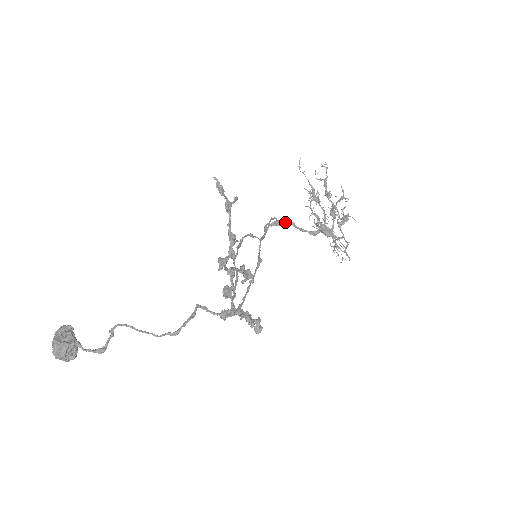
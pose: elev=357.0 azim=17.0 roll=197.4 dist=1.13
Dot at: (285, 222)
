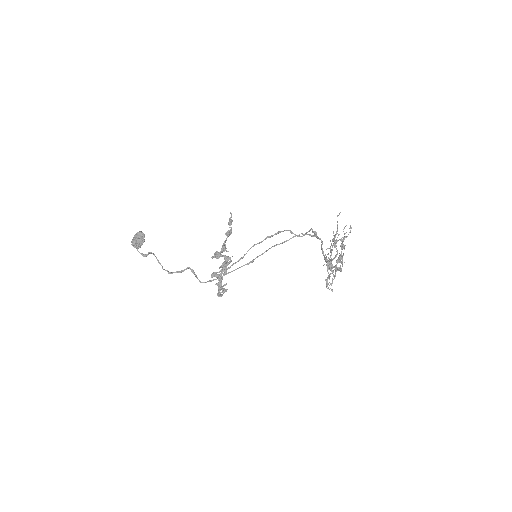
Dot at: (318, 238)
